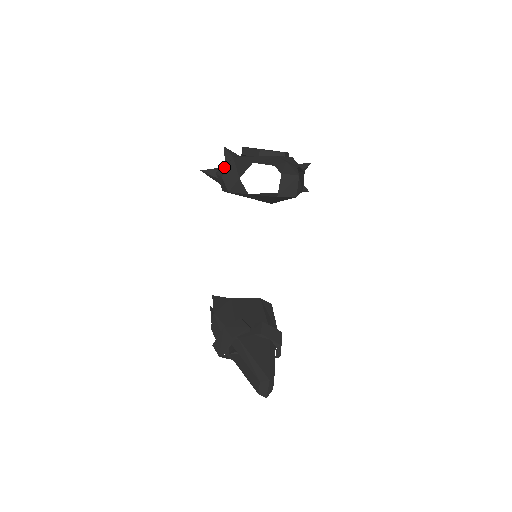
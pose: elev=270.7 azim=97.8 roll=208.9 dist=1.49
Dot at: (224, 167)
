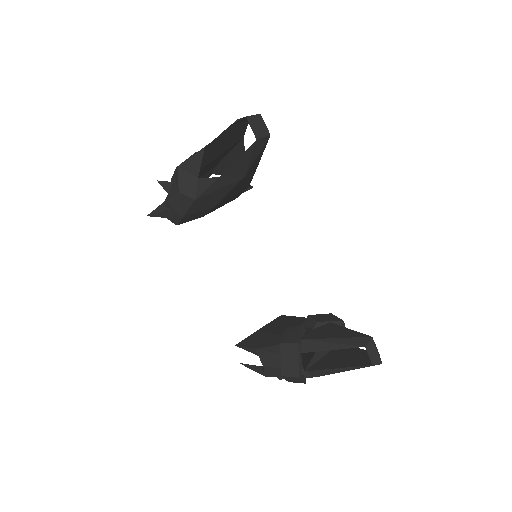
Dot at: (171, 191)
